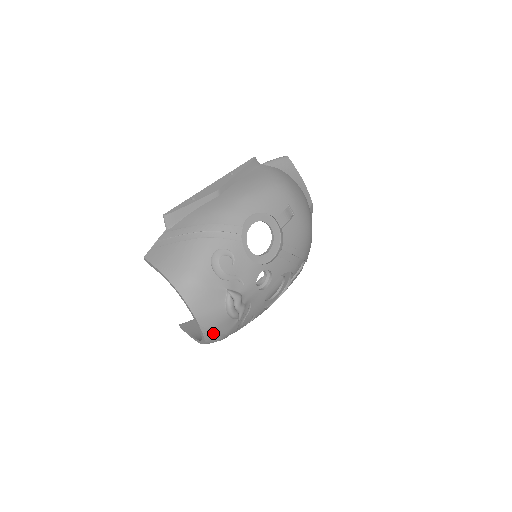
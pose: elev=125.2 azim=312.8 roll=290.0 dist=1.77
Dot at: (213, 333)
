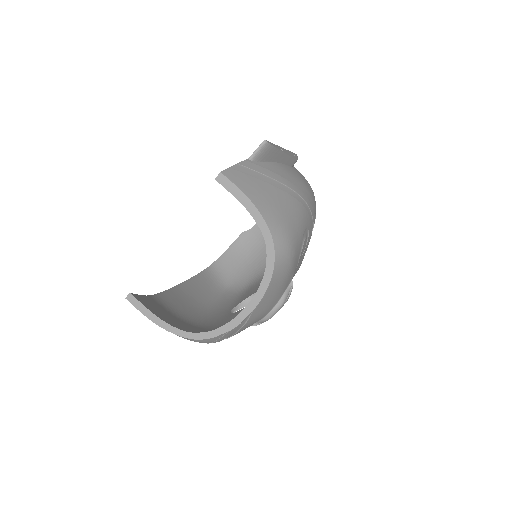
Dot at: (237, 329)
